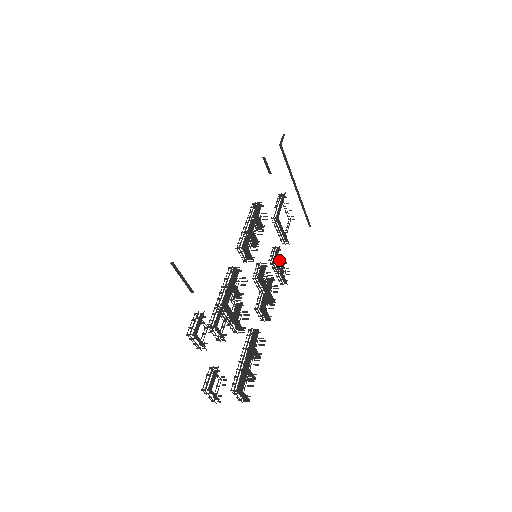
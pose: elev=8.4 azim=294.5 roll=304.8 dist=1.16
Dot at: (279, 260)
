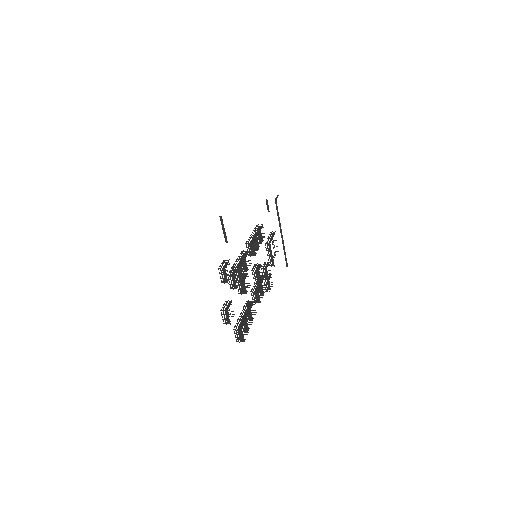
Dot at: occluded
